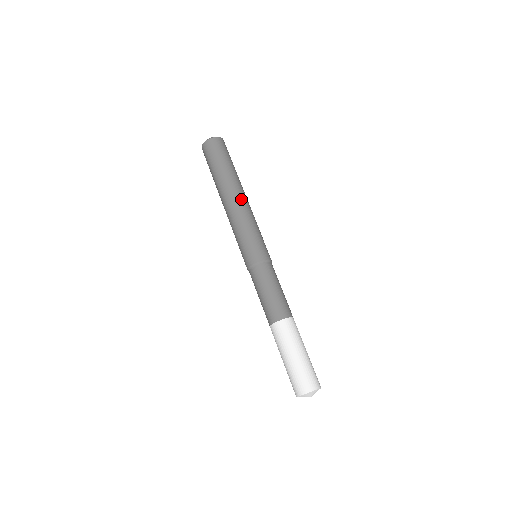
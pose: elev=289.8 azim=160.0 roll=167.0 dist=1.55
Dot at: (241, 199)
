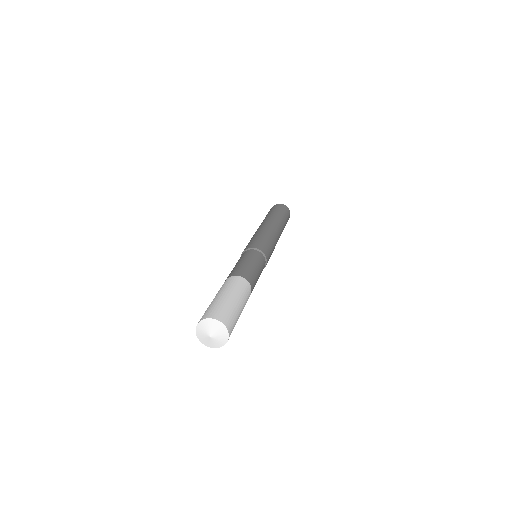
Dot at: (268, 224)
